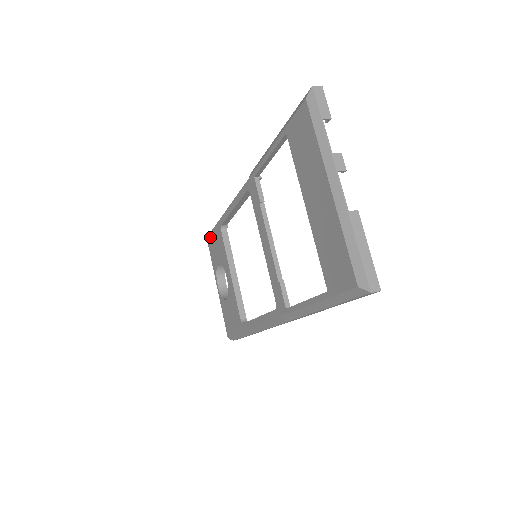
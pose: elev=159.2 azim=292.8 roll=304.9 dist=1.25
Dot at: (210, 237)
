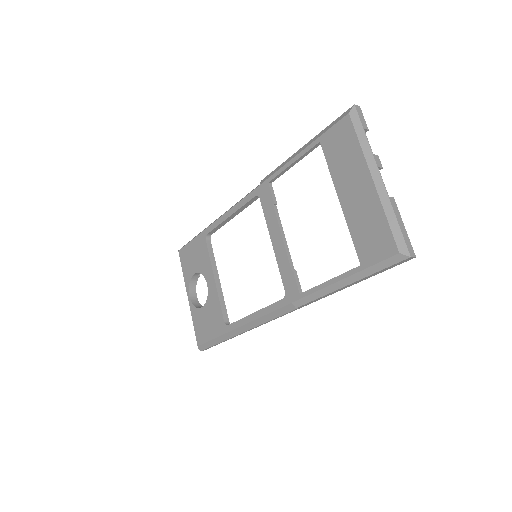
Dot at: (185, 249)
